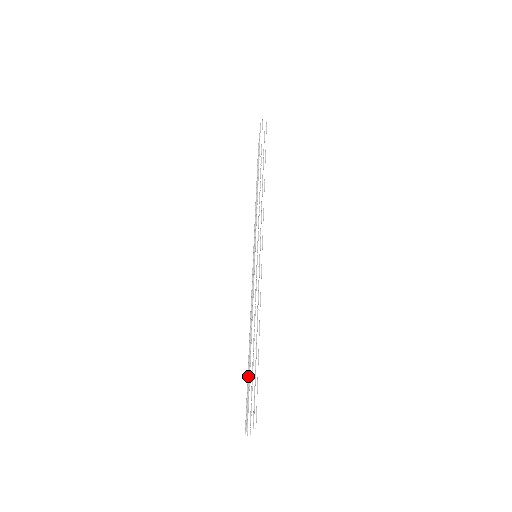
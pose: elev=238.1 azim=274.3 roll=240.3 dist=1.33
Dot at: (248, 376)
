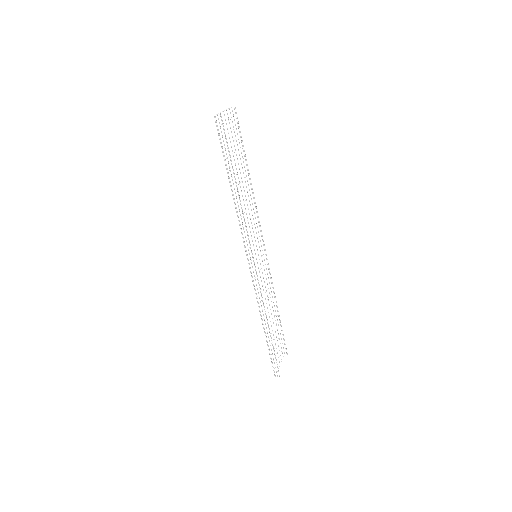
Dot at: occluded
